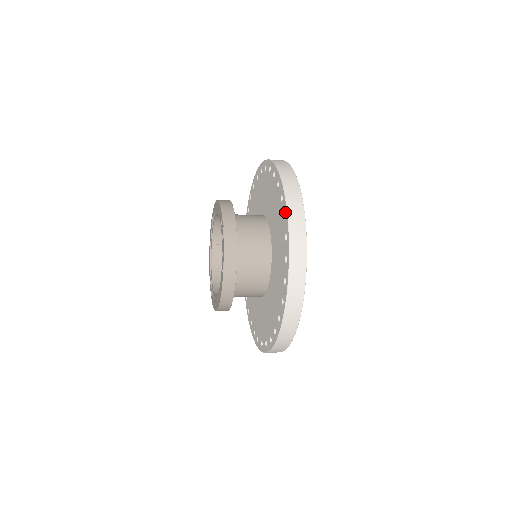
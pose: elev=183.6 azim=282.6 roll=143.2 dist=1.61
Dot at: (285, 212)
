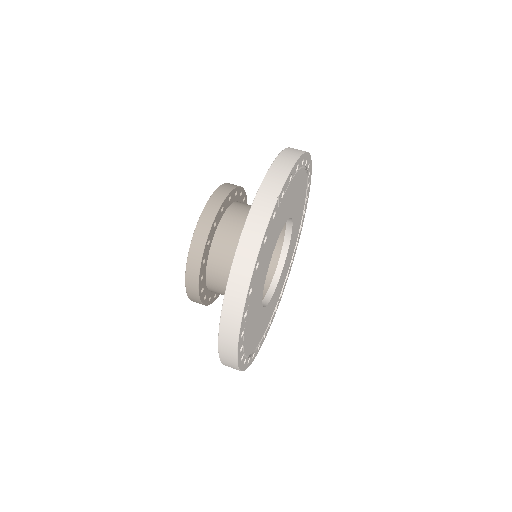
Dot at: (253, 204)
